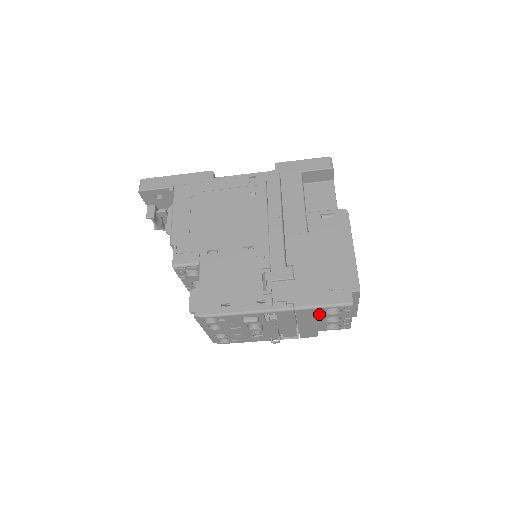
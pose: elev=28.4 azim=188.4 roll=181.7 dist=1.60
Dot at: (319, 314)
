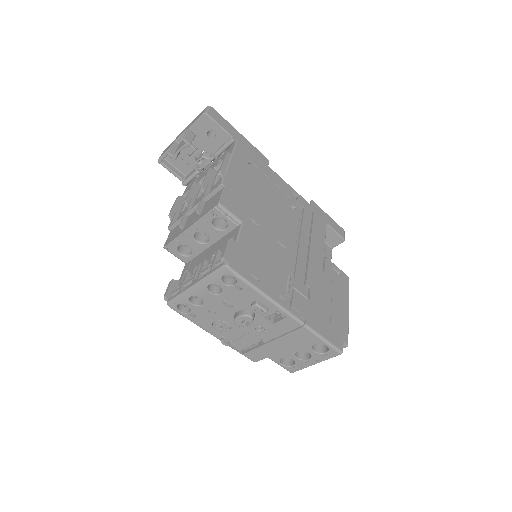
Dot at: (307, 343)
